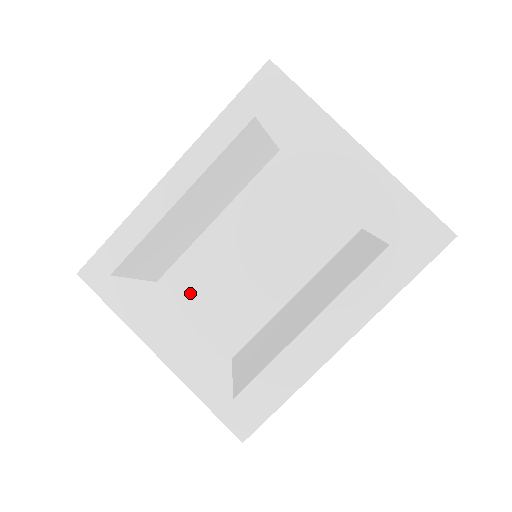
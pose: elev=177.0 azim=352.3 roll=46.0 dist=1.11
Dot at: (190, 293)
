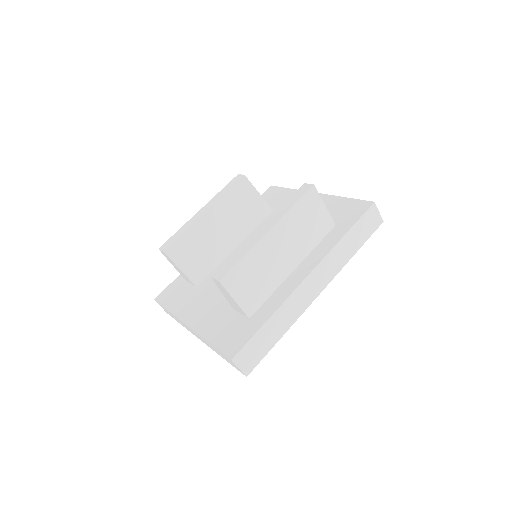
Dot at: (214, 285)
